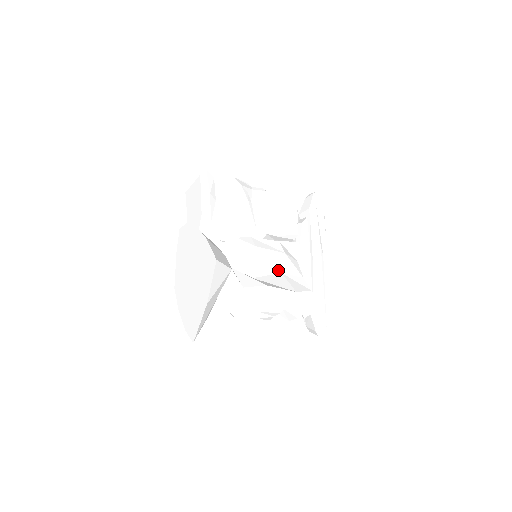
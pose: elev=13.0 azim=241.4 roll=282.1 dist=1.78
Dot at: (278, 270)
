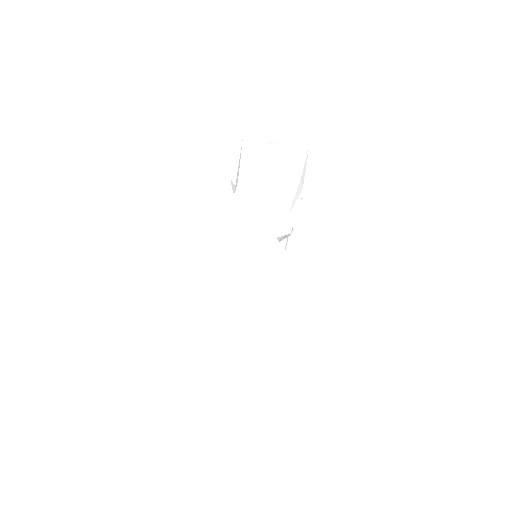
Dot at: occluded
